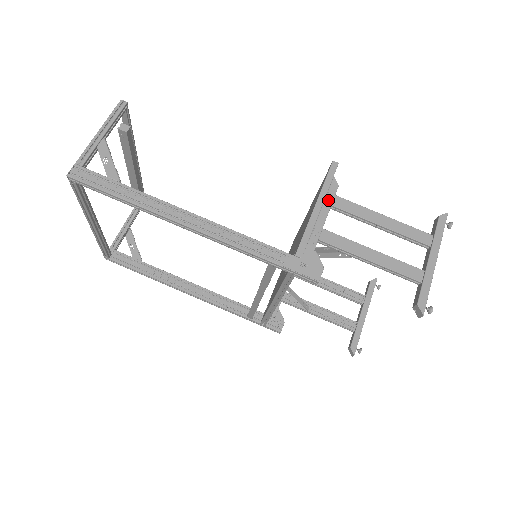
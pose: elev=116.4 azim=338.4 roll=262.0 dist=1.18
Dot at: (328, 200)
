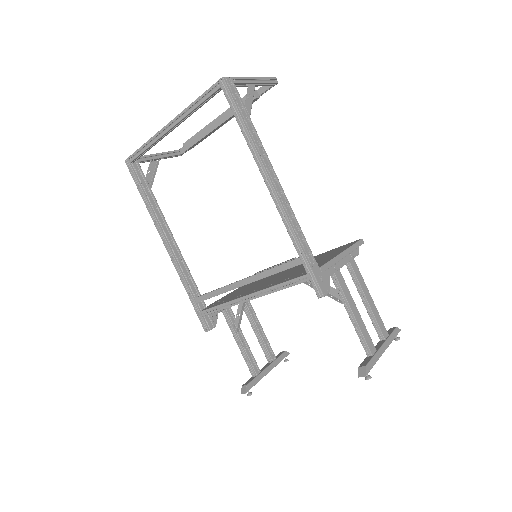
Dot at: (350, 256)
